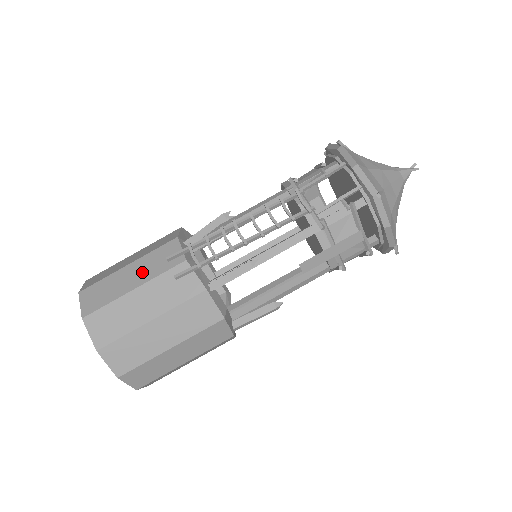
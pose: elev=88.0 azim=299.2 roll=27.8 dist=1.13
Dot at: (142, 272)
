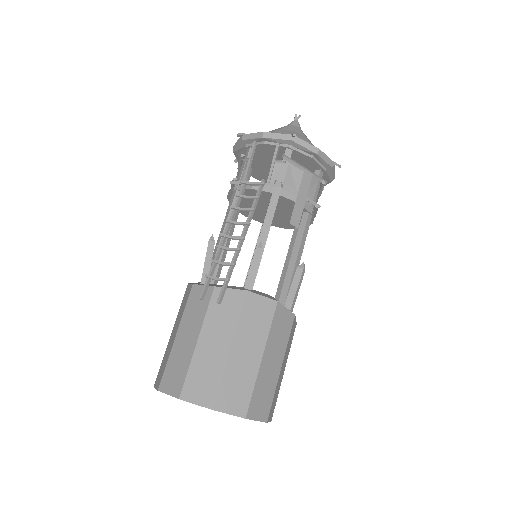
Dot at: (191, 327)
